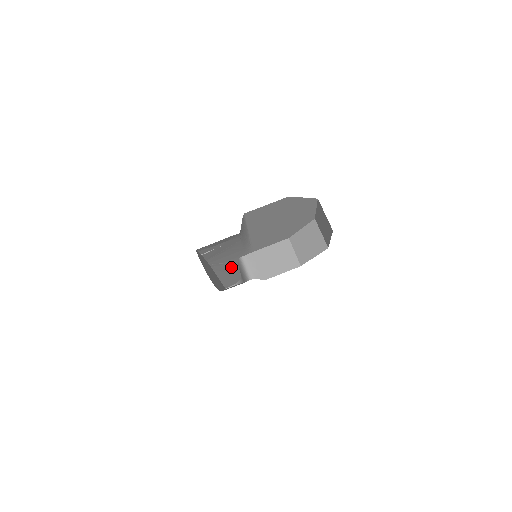
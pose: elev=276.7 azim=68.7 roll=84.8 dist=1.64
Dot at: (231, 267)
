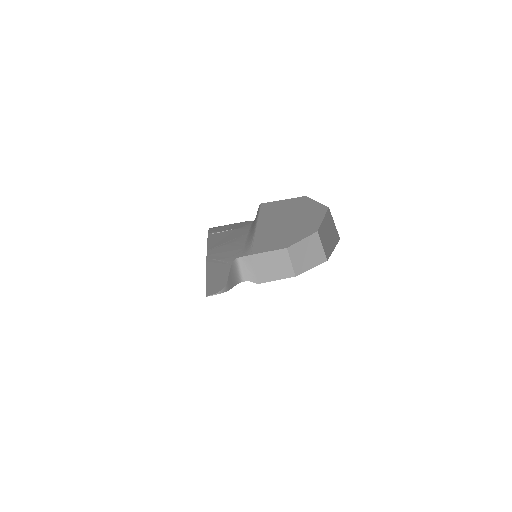
Dot at: (223, 268)
